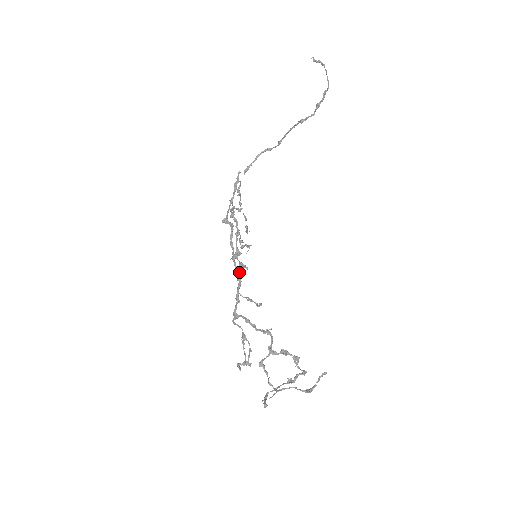
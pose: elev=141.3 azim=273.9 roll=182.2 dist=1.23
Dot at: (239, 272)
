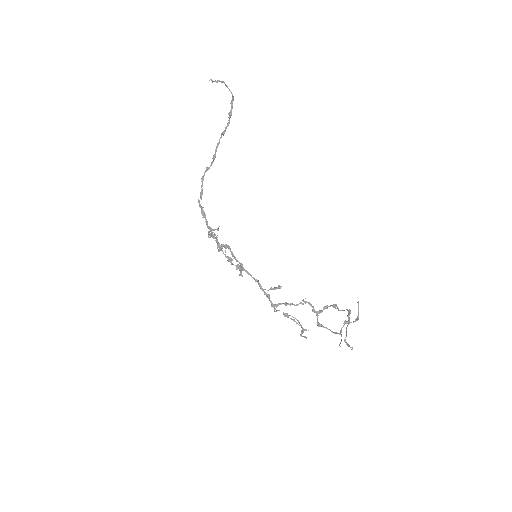
Dot at: occluded
